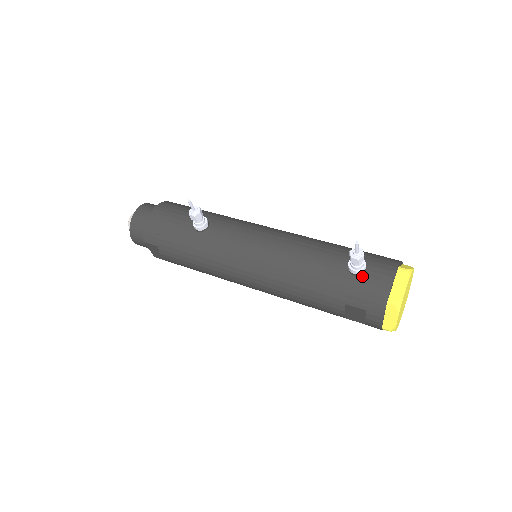
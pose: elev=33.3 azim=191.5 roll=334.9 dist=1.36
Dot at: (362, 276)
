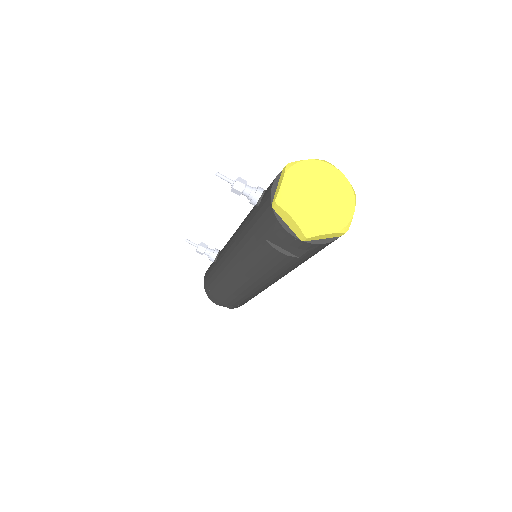
Dot at: (260, 202)
